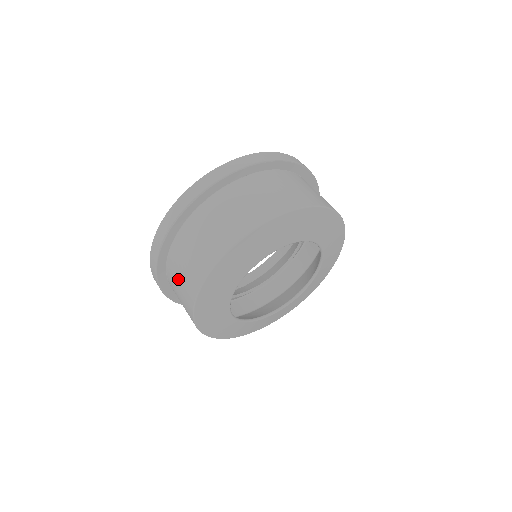
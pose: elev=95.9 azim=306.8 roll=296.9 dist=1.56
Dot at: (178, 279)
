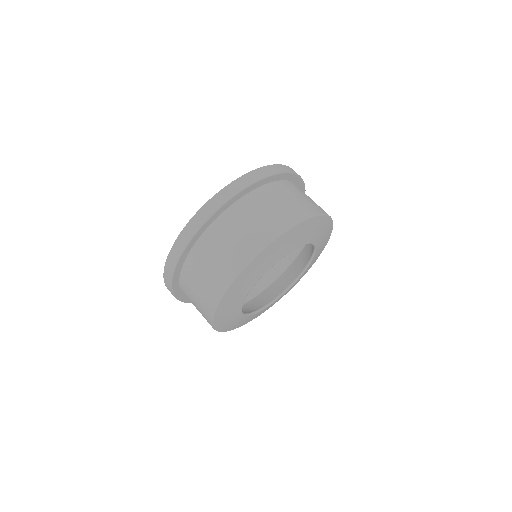
Dot at: occluded
